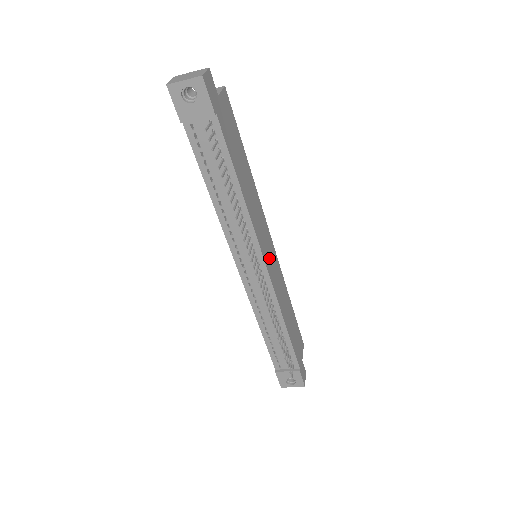
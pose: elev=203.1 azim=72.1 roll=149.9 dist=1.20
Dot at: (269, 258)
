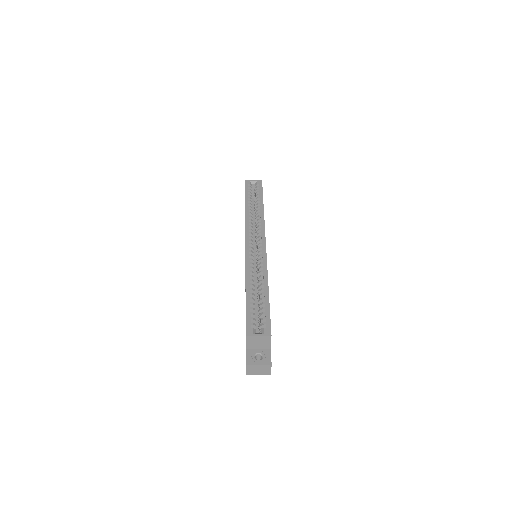
Dot at: occluded
